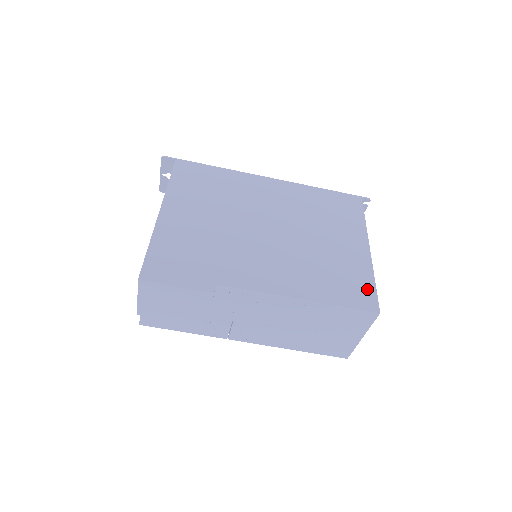
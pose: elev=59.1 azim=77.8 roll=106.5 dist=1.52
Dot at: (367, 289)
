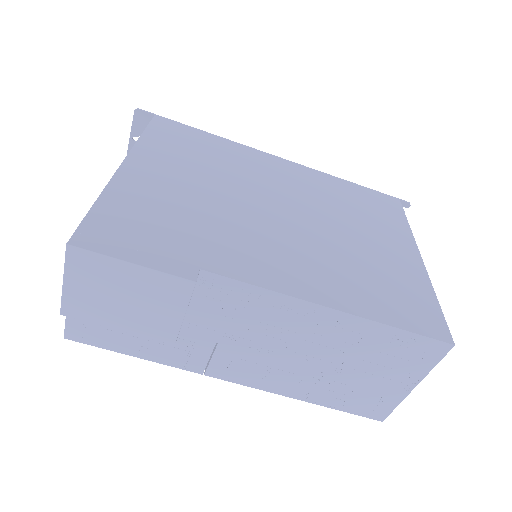
Dot at: (429, 309)
